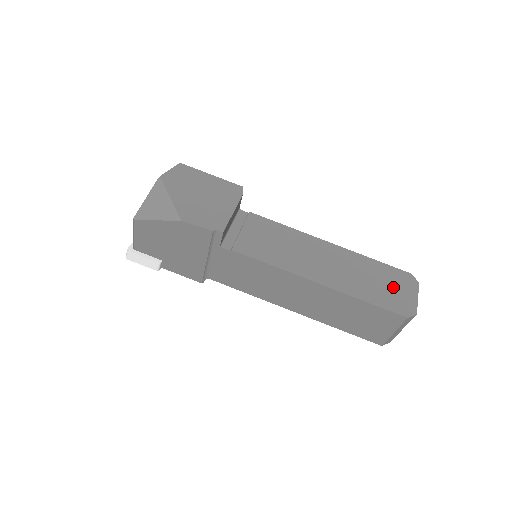
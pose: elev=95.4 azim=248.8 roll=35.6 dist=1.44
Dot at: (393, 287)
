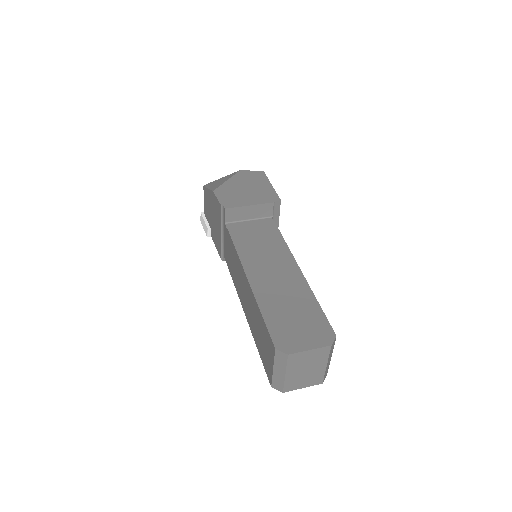
Dot at: (301, 327)
